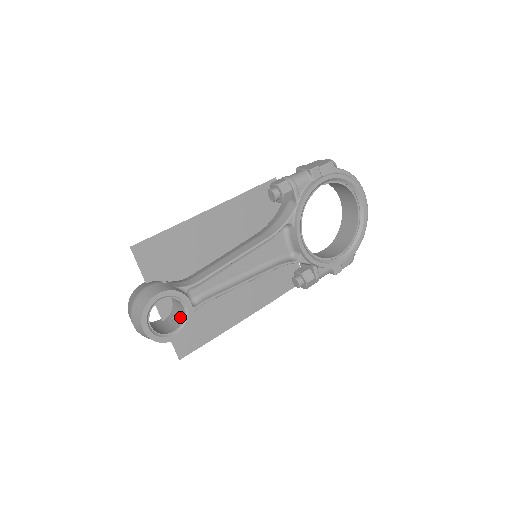
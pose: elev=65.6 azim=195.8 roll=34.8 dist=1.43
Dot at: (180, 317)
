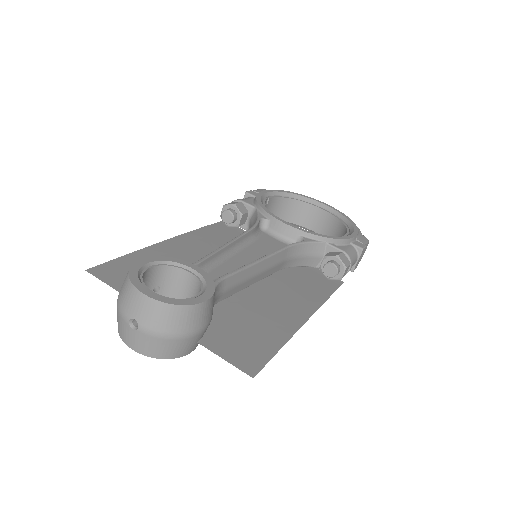
Dot at: (197, 293)
